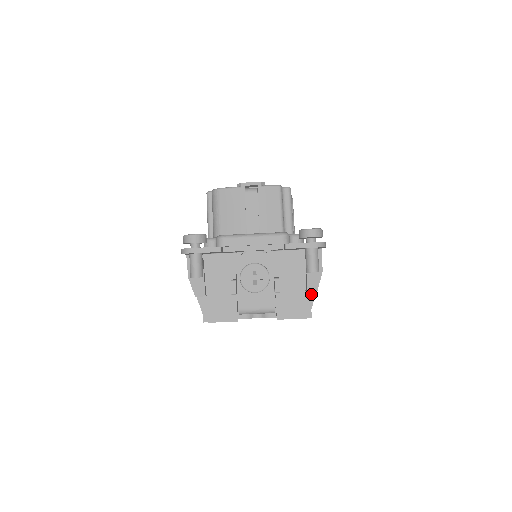
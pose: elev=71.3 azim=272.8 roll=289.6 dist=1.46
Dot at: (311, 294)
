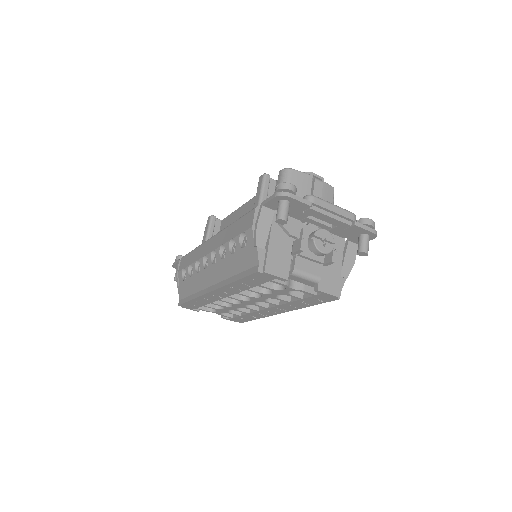
Dot at: (342, 279)
